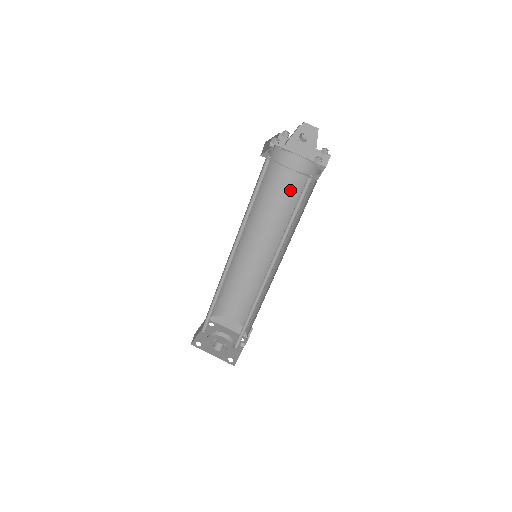
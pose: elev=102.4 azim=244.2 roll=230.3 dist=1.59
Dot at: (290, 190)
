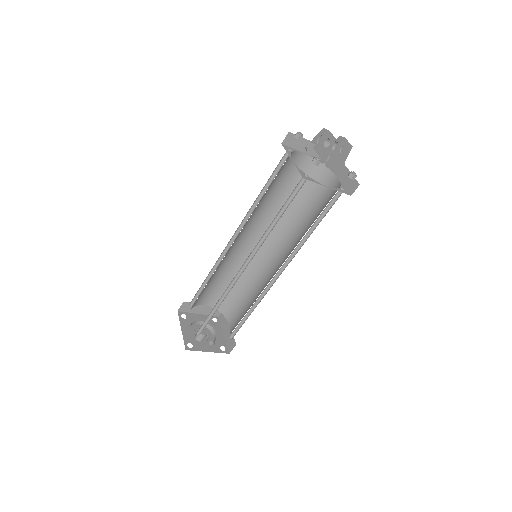
Dot at: (317, 210)
